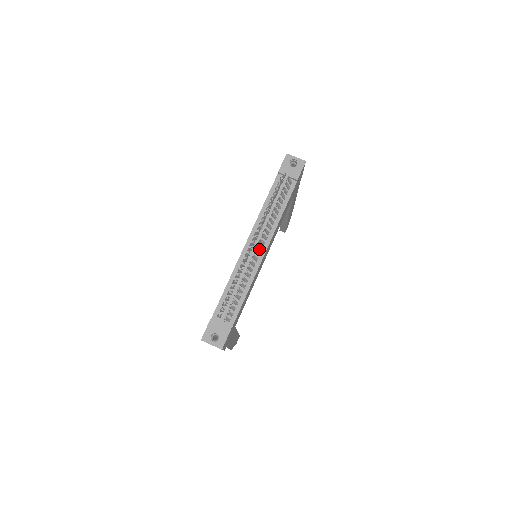
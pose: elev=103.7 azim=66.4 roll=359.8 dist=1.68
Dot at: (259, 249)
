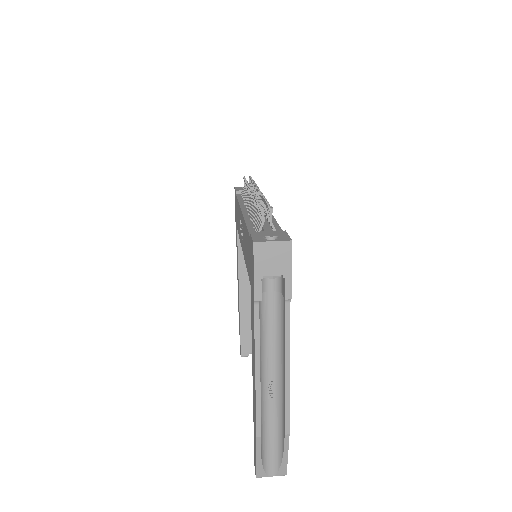
Dot at: occluded
